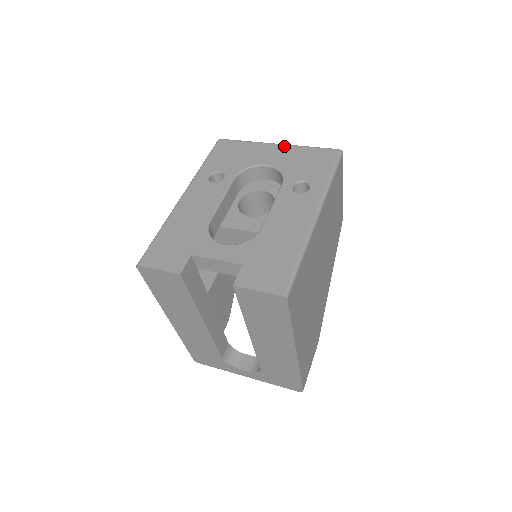
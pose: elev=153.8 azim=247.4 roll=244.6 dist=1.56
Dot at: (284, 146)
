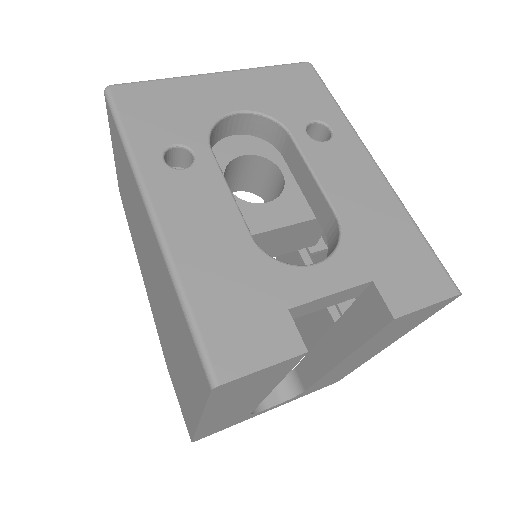
Dot at: (231, 74)
